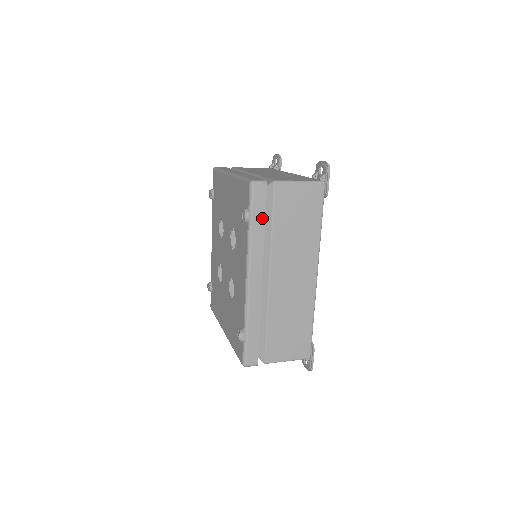
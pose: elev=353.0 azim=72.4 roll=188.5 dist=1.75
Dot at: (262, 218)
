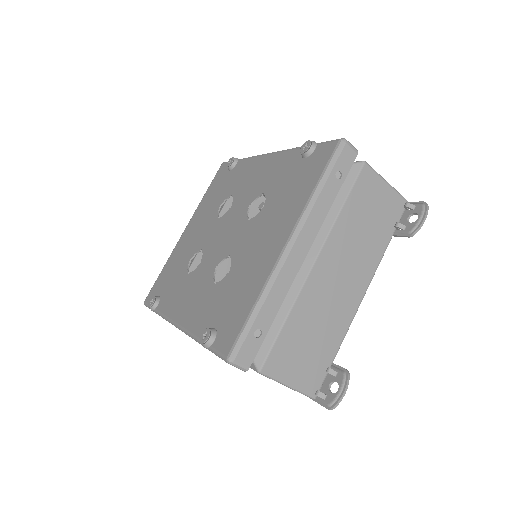
Dot at: occluded
